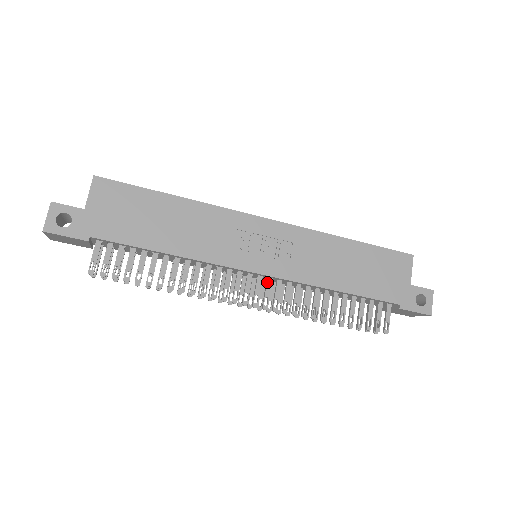
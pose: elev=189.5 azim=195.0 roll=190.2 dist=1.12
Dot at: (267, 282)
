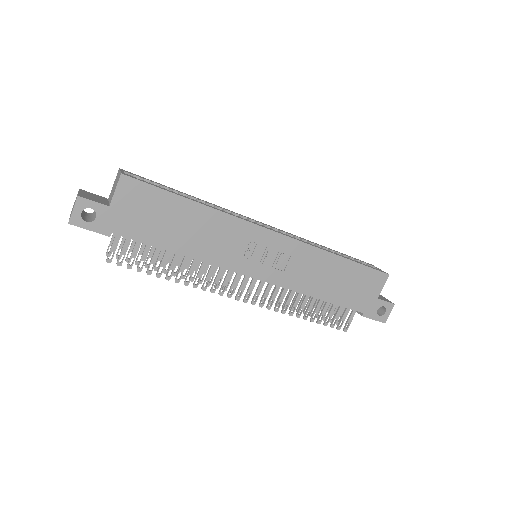
Dot at: (260, 283)
